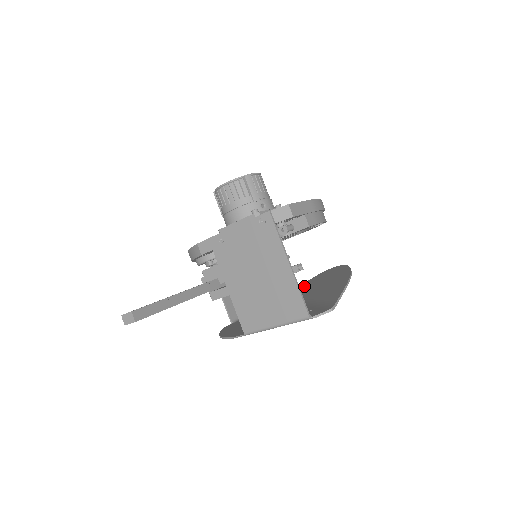
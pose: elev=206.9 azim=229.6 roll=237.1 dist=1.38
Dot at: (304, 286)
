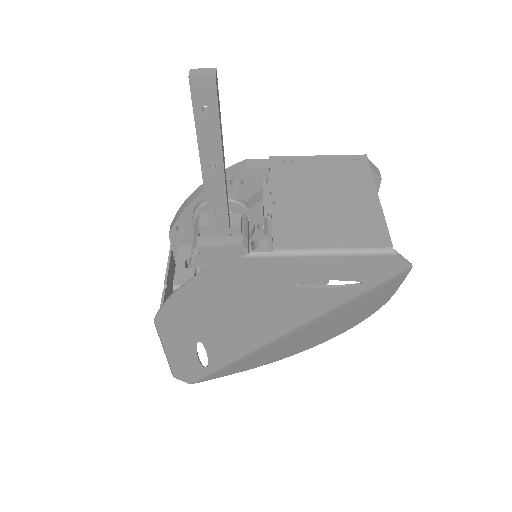
Dot at: occluded
